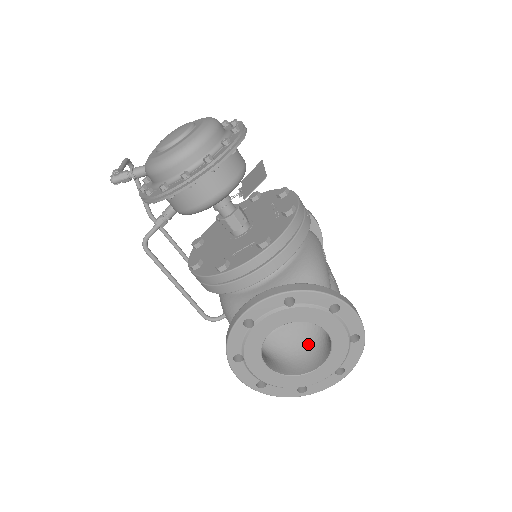
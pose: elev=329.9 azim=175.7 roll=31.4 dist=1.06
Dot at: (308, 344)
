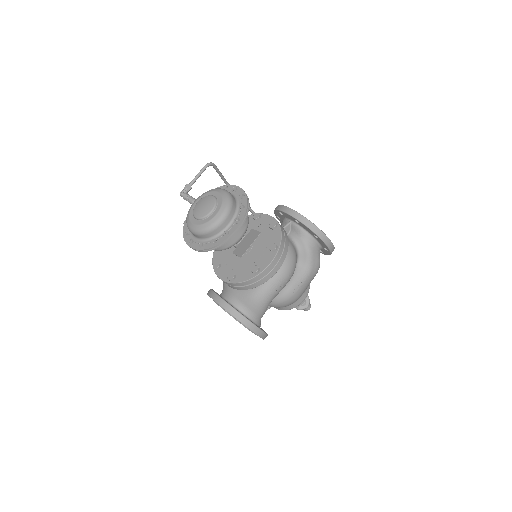
Dot at: occluded
